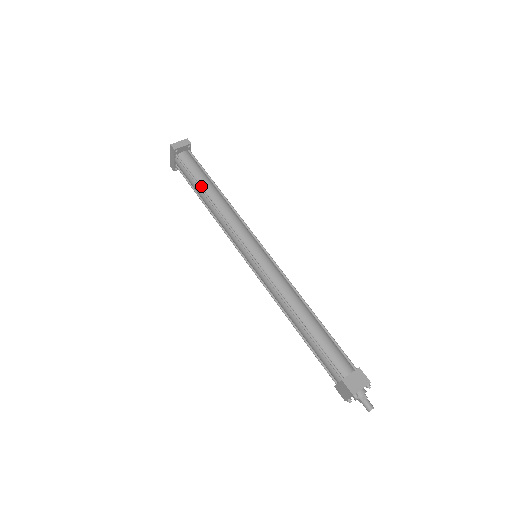
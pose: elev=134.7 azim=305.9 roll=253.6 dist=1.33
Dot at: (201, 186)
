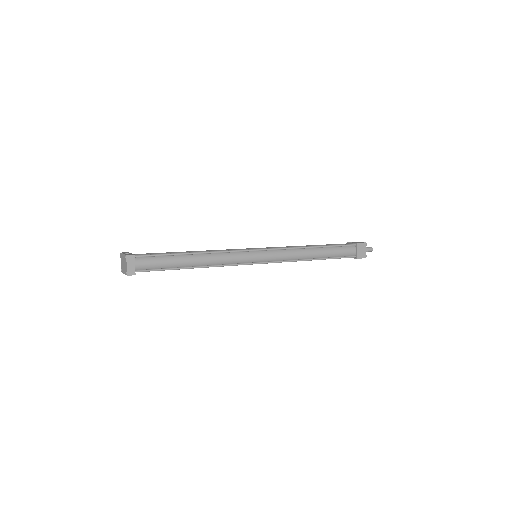
Dot at: (180, 267)
